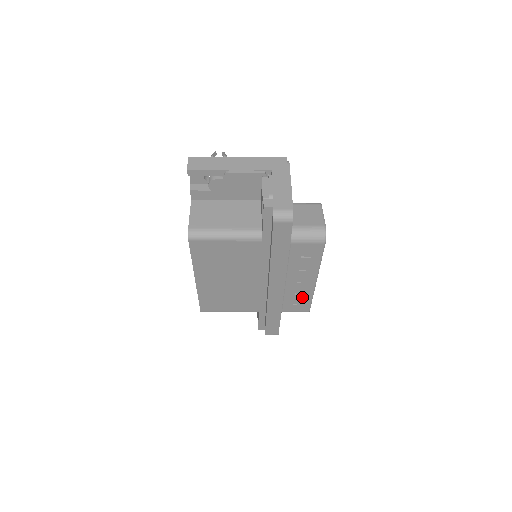
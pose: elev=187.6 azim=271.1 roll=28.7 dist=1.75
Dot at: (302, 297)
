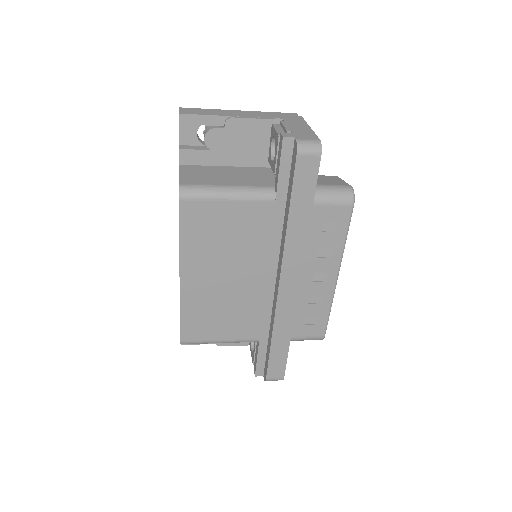
Dot at: (317, 309)
